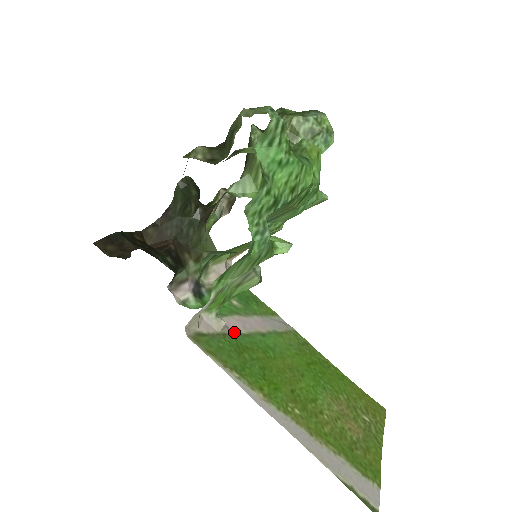
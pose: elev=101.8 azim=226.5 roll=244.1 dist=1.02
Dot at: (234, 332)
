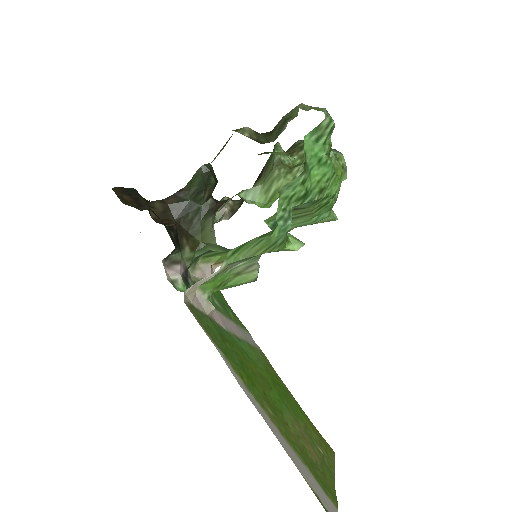
Dot at: (217, 323)
